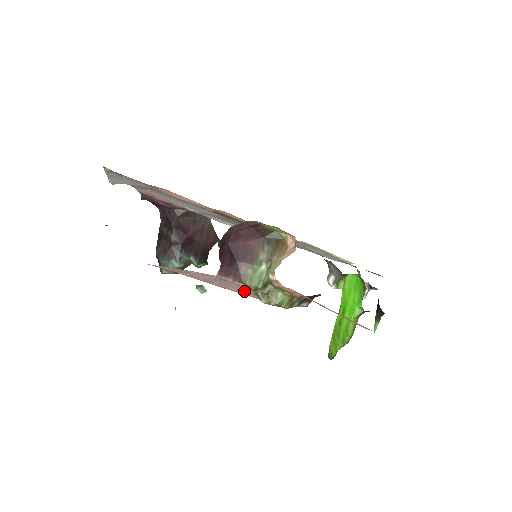
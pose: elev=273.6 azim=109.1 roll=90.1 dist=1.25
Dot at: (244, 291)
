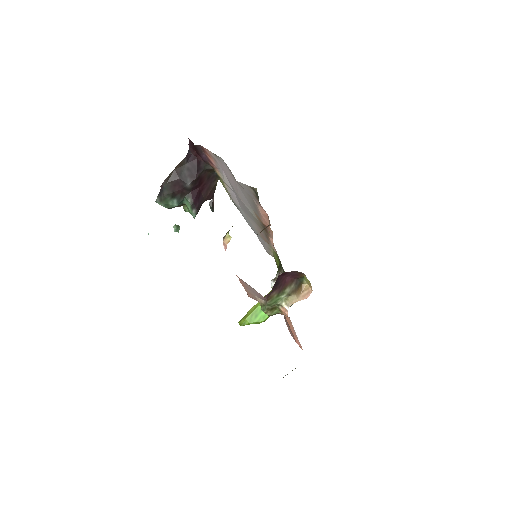
Dot at: (253, 294)
